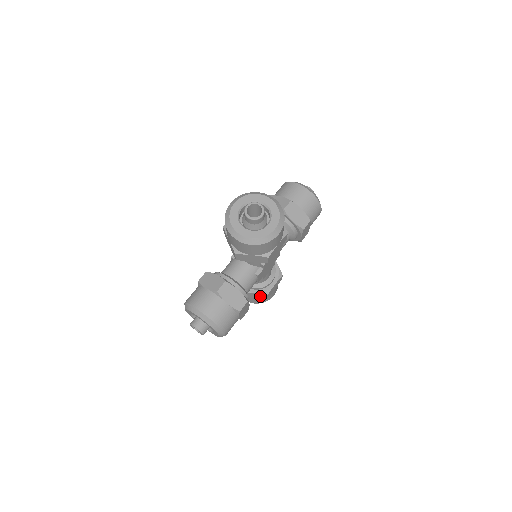
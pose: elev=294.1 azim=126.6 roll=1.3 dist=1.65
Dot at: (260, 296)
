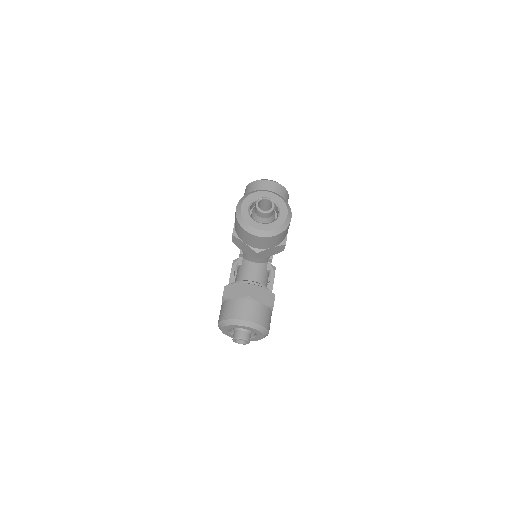
Dot at: occluded
